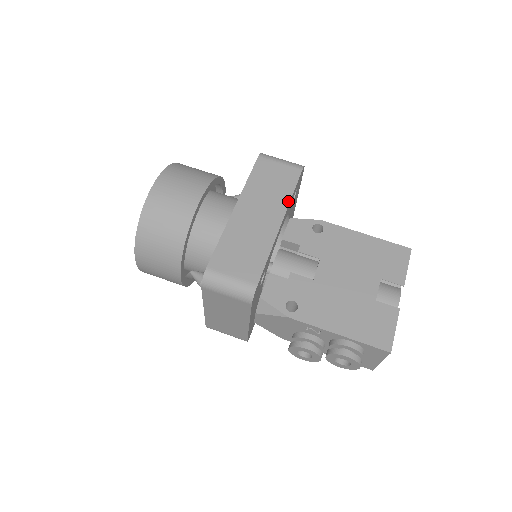
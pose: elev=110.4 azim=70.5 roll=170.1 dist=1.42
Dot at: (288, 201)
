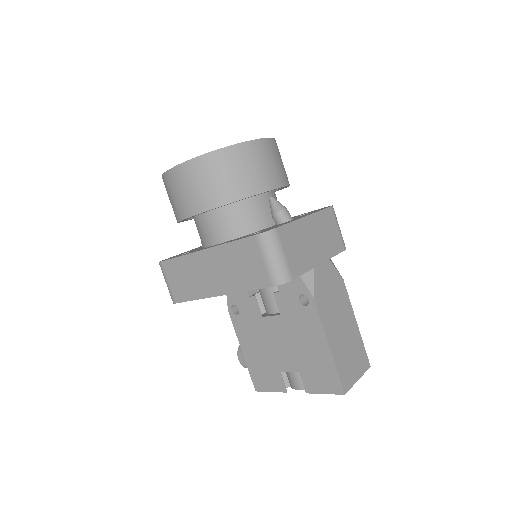
Dot at: (237, 291)
